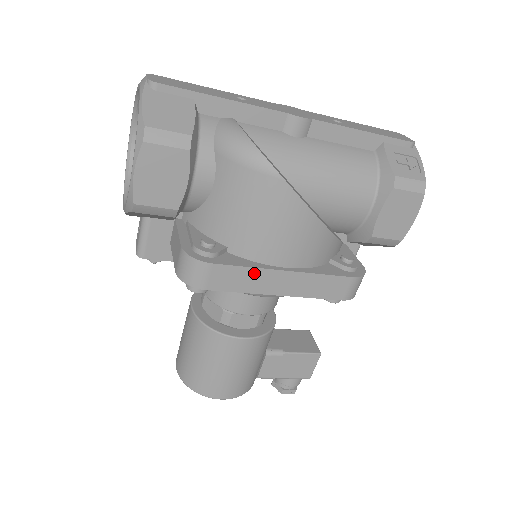
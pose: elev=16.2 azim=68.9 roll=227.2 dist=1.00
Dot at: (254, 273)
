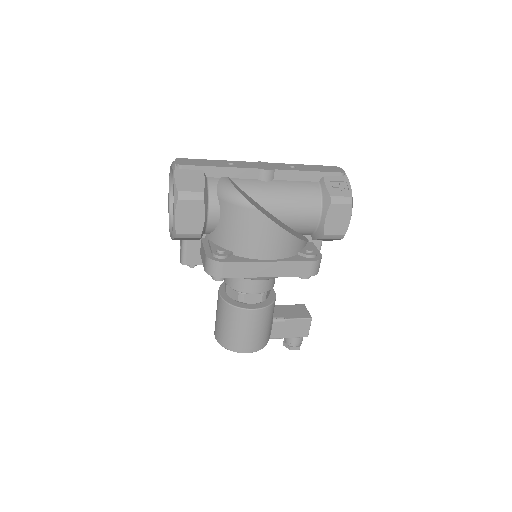
Dot at: (250, 265)
